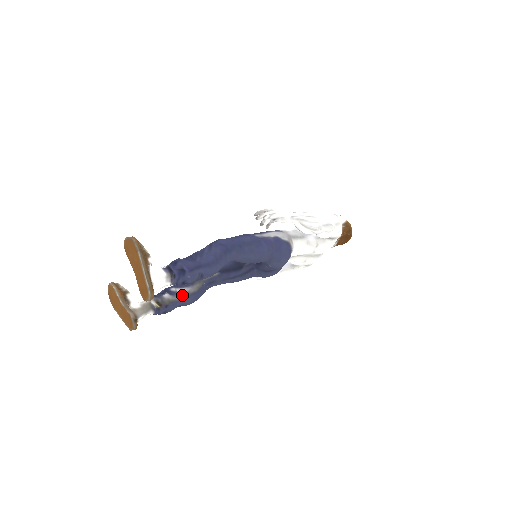
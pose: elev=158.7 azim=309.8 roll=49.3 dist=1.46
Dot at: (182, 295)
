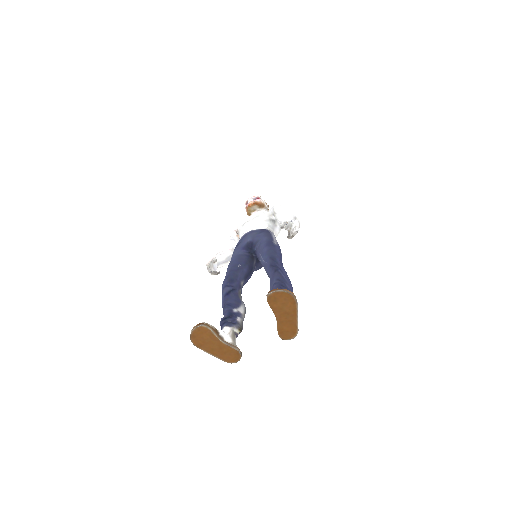
Dot at: (244, 314)
